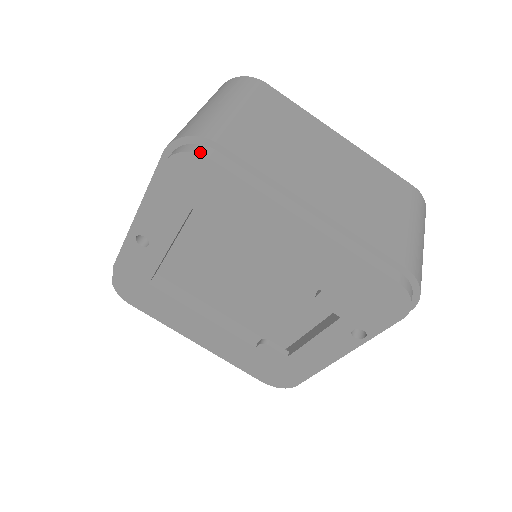
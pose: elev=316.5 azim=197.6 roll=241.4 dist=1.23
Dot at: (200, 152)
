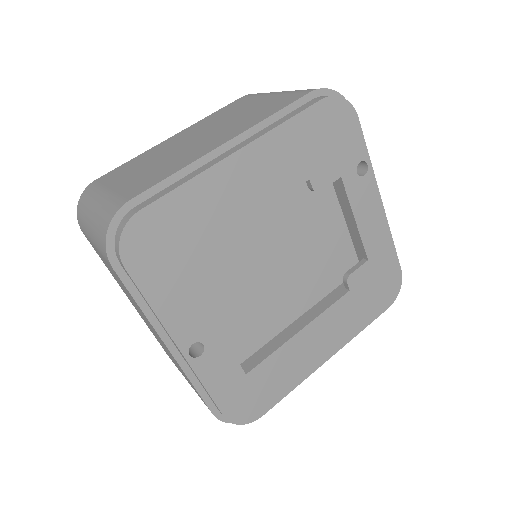
Dot at: (128, 219)
